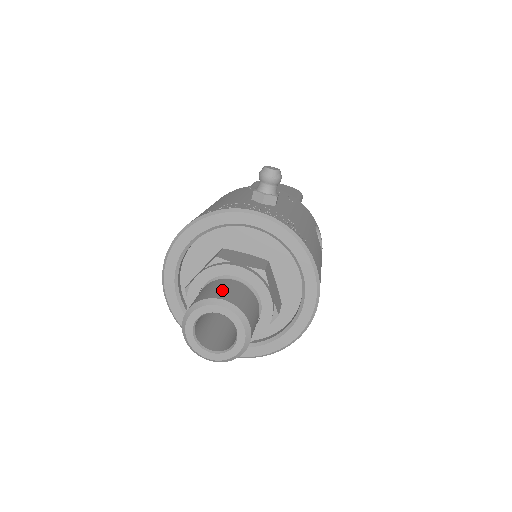
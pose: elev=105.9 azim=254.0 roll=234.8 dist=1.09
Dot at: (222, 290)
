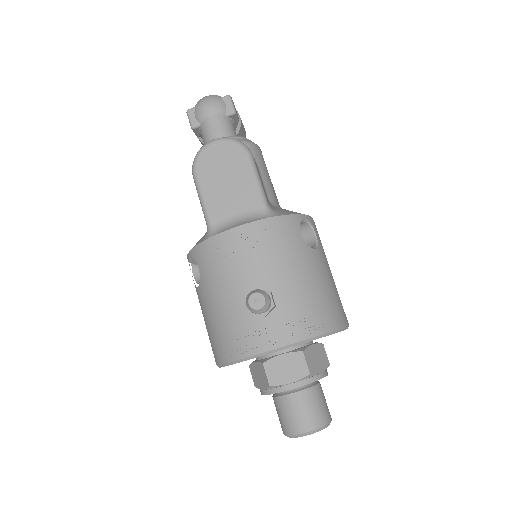
Dot at: (297, 418)
